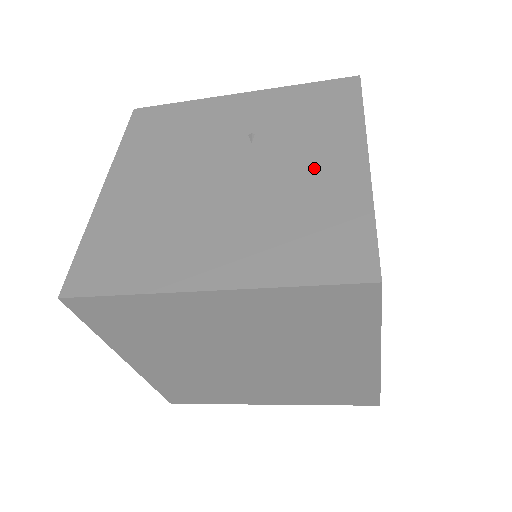
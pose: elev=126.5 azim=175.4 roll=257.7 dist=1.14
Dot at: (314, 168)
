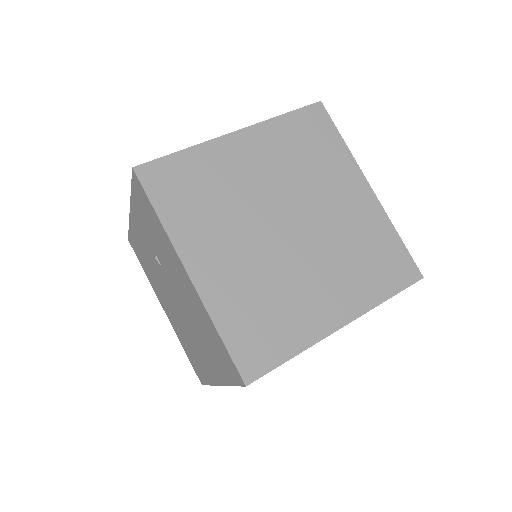
Dot at: (183, 288)
